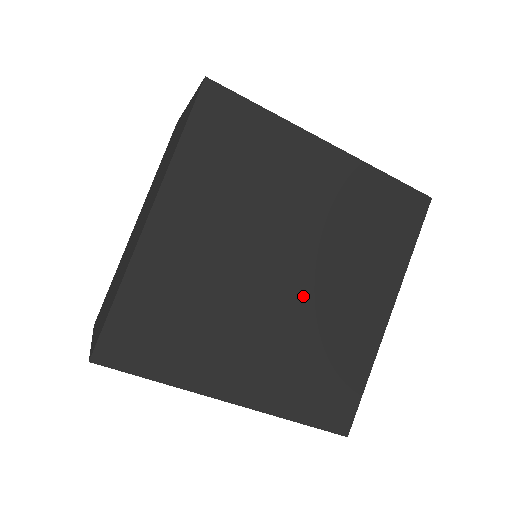
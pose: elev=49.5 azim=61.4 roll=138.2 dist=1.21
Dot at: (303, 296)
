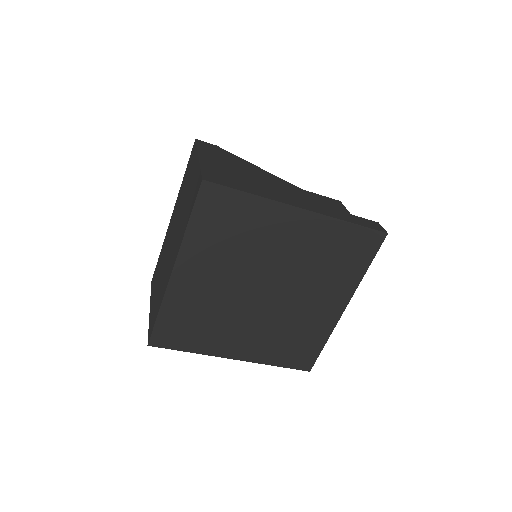
Dot at: (280, 304)
